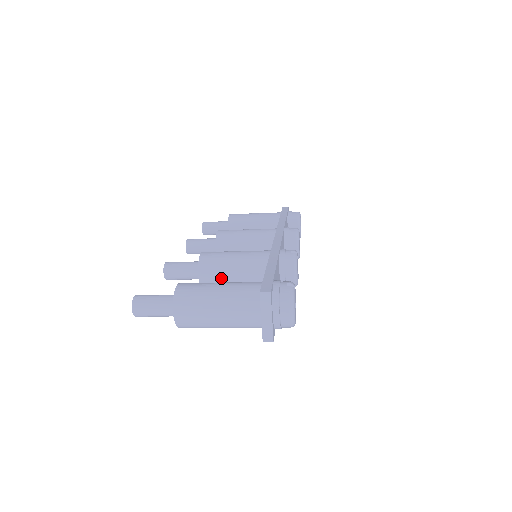
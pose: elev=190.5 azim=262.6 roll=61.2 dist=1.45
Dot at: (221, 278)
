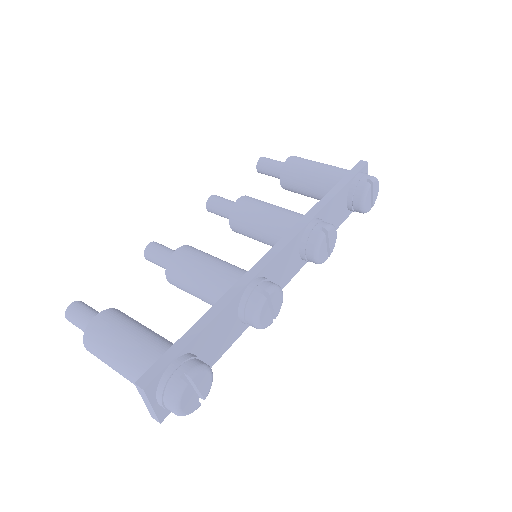
Dot at: (186, 289)
